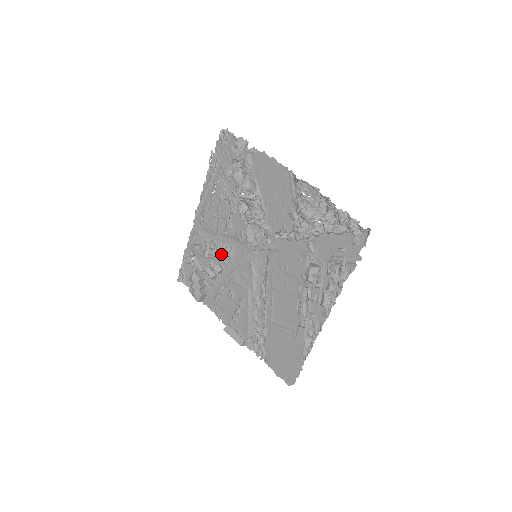
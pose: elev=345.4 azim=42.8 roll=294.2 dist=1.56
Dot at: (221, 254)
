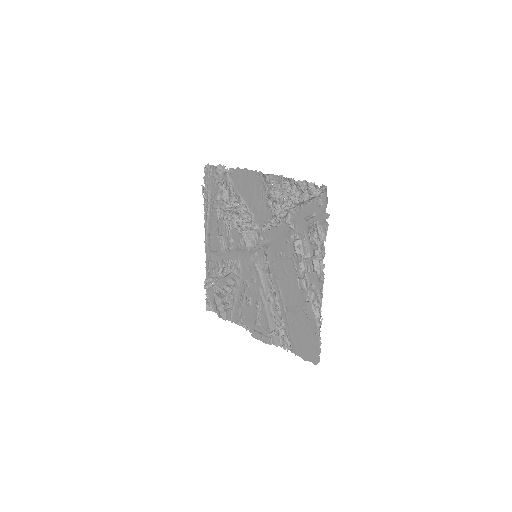
Dot at: (231, 269)
